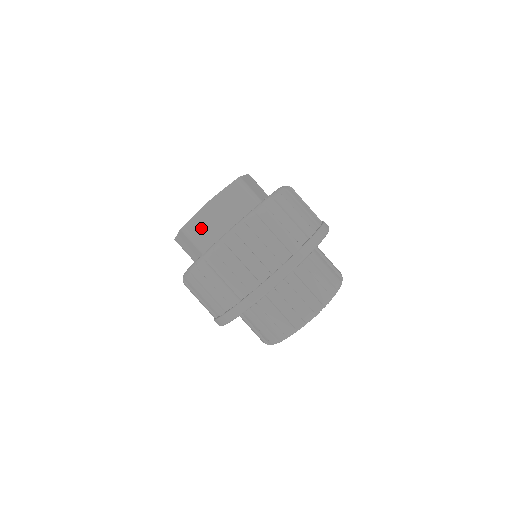
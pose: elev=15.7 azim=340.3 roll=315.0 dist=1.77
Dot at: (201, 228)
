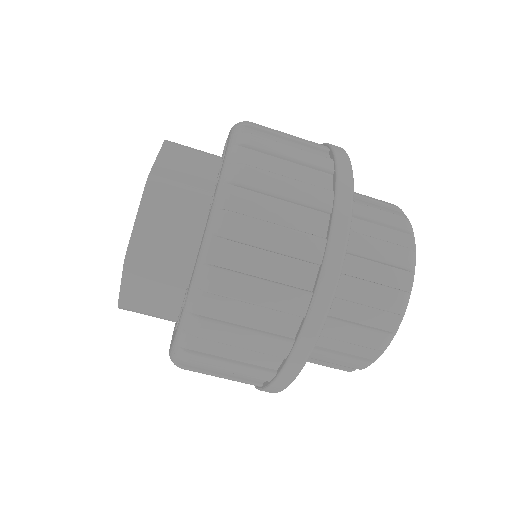
Dot at: (160, 234)
